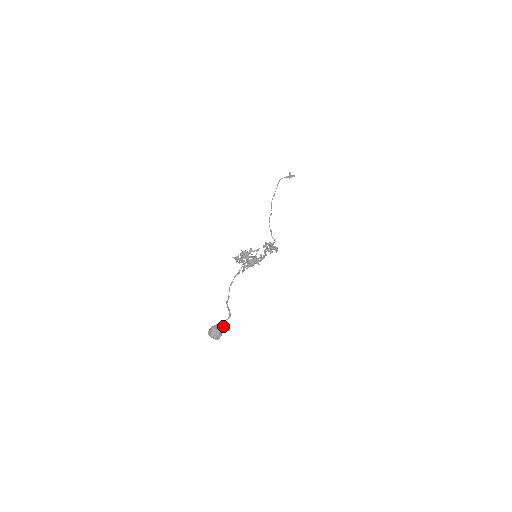
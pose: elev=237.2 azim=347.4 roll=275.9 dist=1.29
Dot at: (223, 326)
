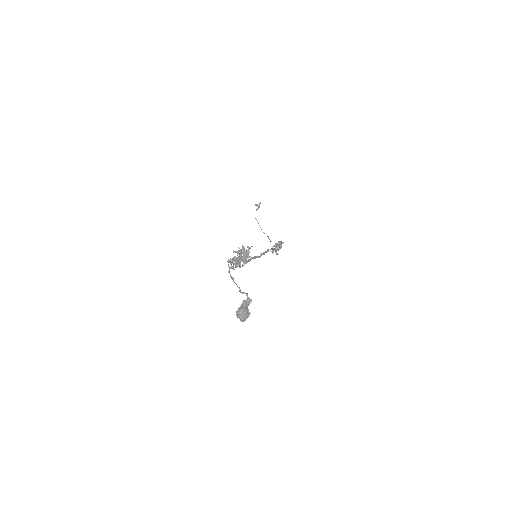
Dot at: (245, 304)
